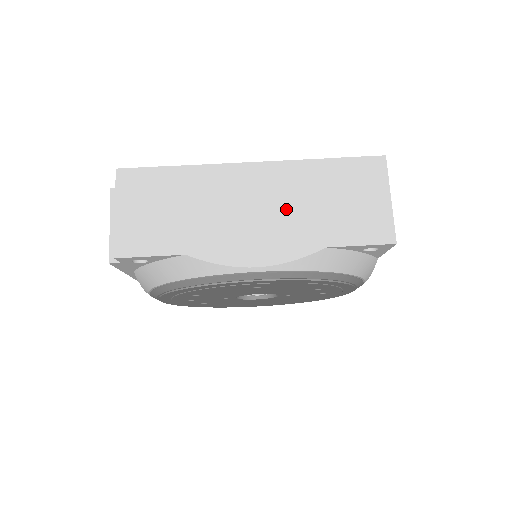
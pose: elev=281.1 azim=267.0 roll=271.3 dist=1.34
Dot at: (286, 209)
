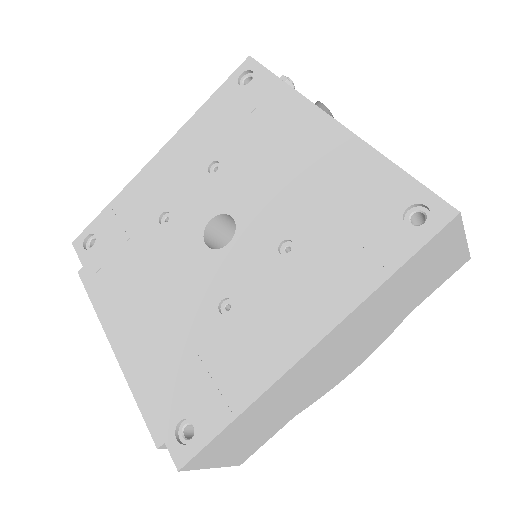
Dot at: (365, 333)
